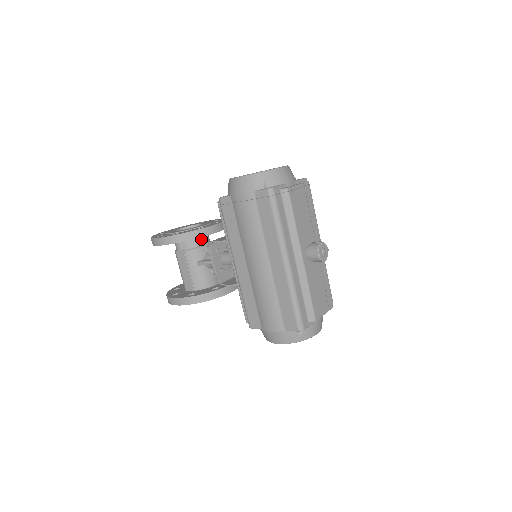
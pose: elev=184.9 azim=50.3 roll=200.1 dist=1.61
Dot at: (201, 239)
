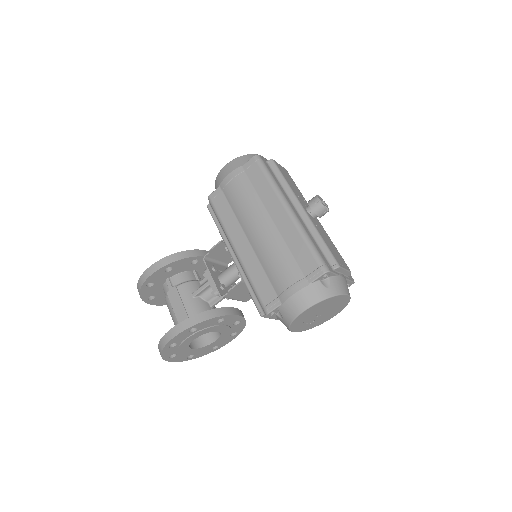
Dot at: (193, 275)
